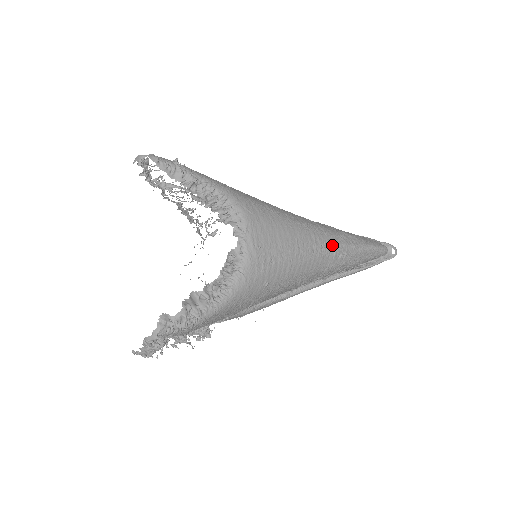
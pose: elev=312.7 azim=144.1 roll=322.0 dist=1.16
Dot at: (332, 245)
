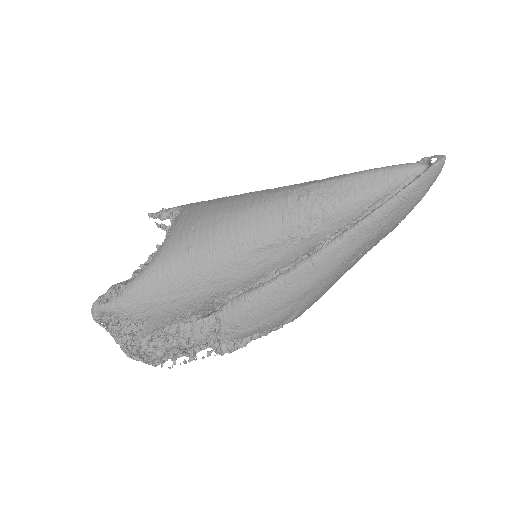
Dot at: (283, 193)
